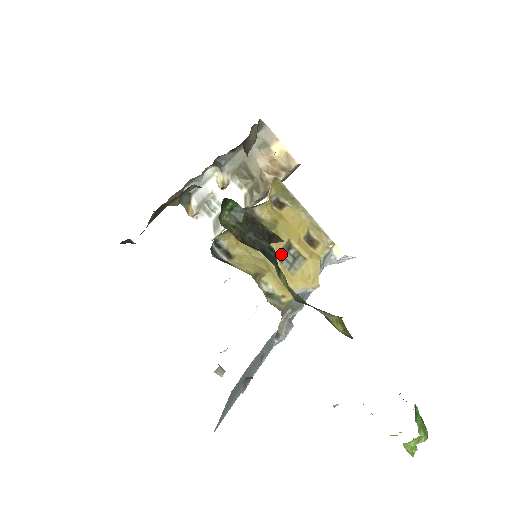
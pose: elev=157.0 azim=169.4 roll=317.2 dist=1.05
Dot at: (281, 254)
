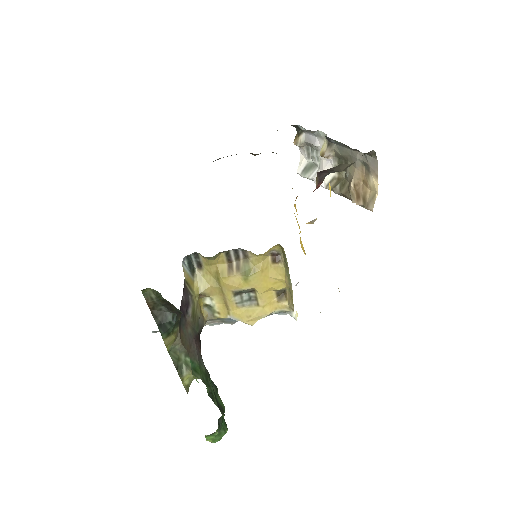
Dot at: (239, 292)
